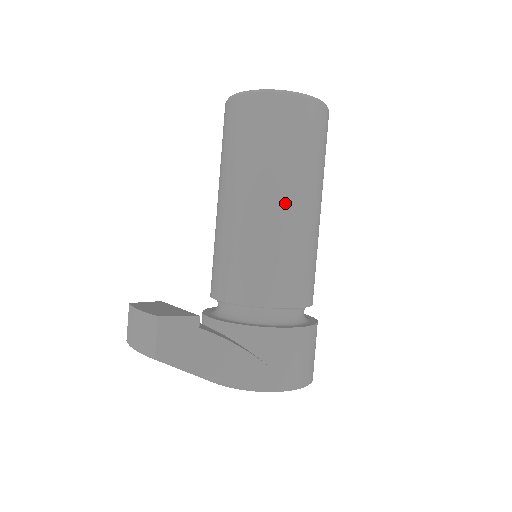
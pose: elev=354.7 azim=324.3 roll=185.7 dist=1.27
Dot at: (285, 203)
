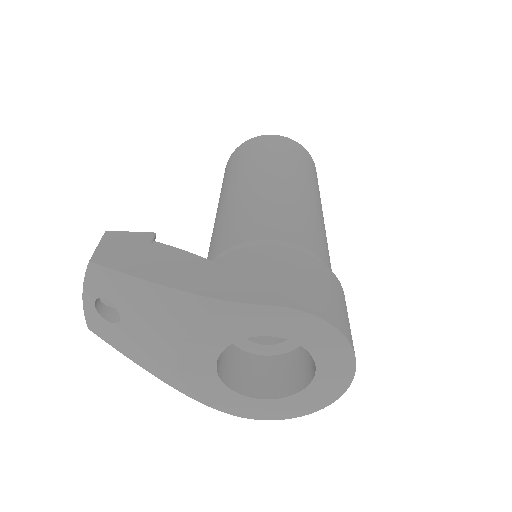
Dot at: (262, 178)
